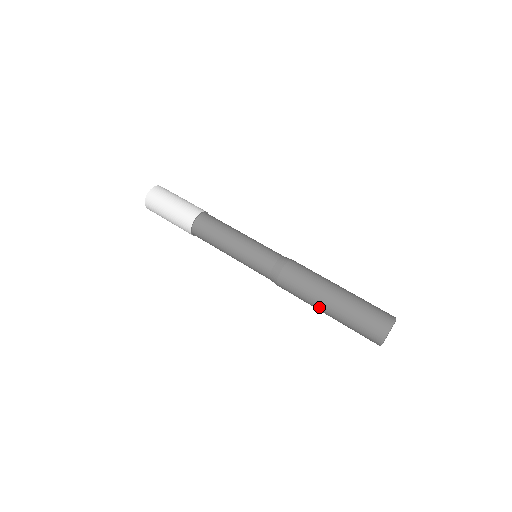
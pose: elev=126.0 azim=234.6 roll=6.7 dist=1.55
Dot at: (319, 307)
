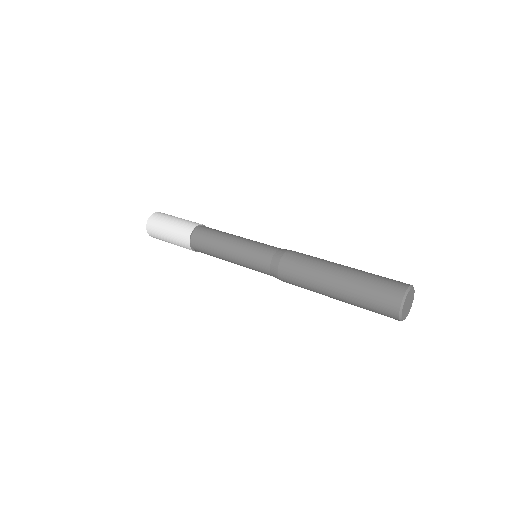
Dot at: (326, 294)
